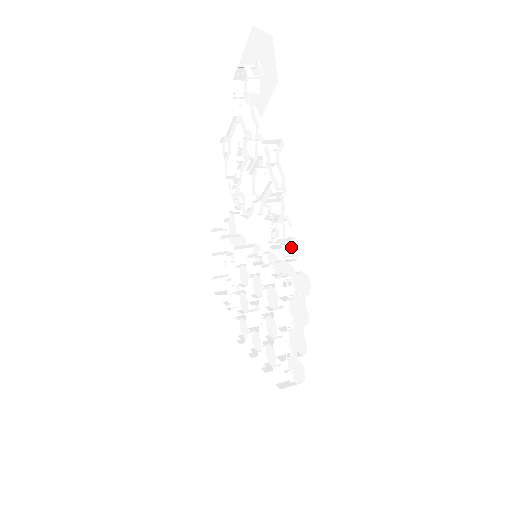
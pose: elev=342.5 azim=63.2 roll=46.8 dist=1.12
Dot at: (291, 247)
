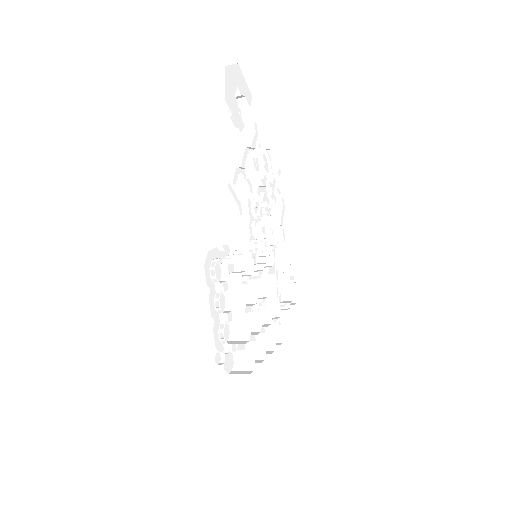
Dot at: (269, 244)
